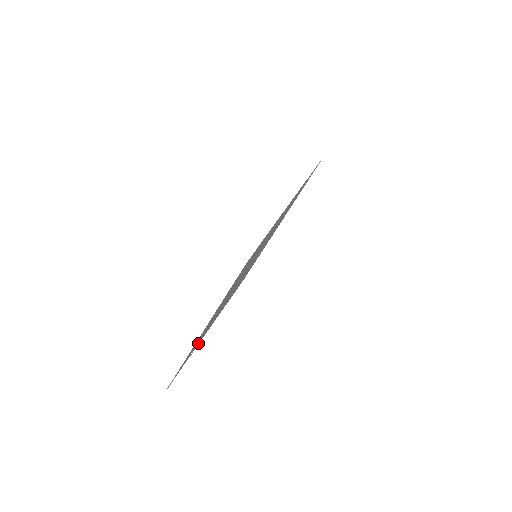
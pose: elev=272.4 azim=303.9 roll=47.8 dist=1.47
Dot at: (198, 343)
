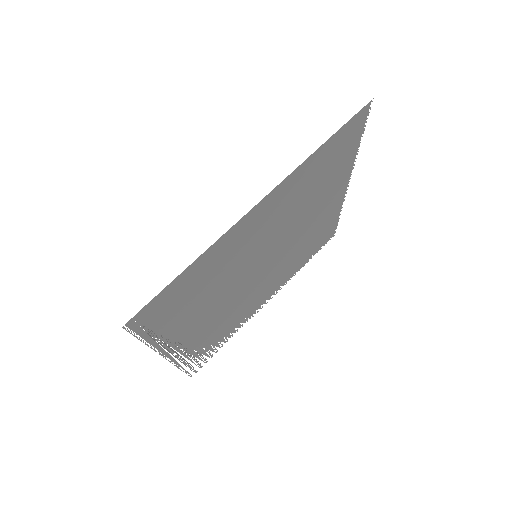
Dot at: (234, 328)
